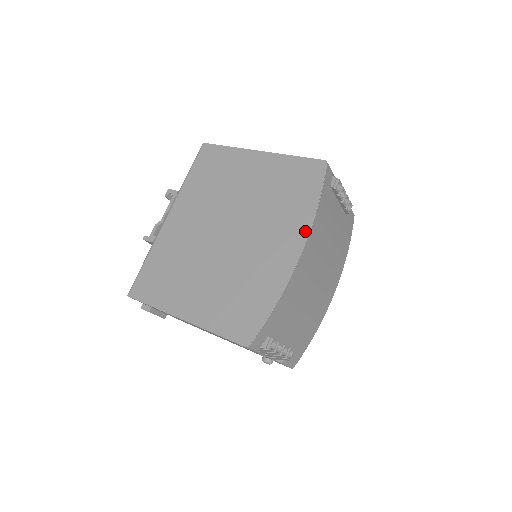
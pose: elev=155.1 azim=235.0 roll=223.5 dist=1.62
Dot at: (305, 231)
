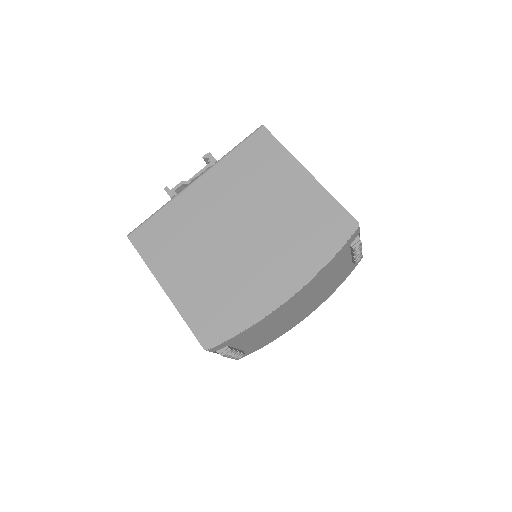
Dot at: (304, 279)
